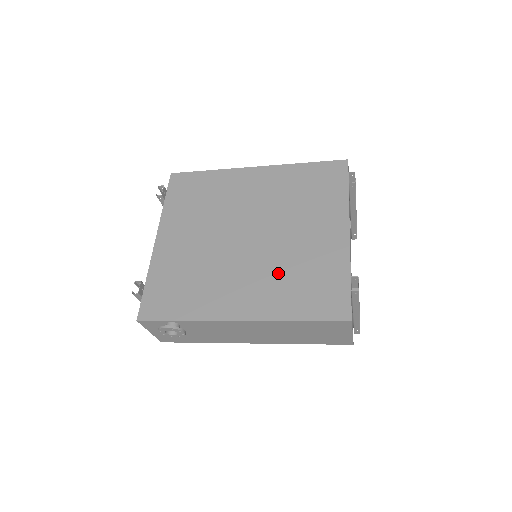
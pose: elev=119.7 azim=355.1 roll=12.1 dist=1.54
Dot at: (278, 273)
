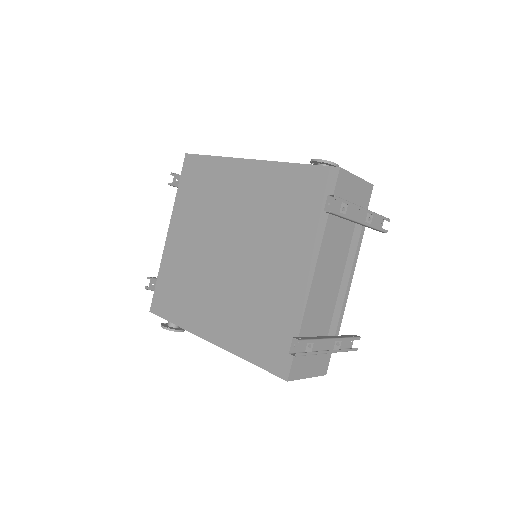
Dot at: (243, 304)
